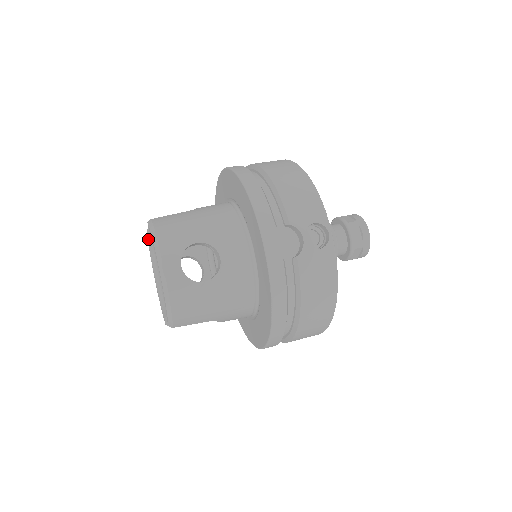
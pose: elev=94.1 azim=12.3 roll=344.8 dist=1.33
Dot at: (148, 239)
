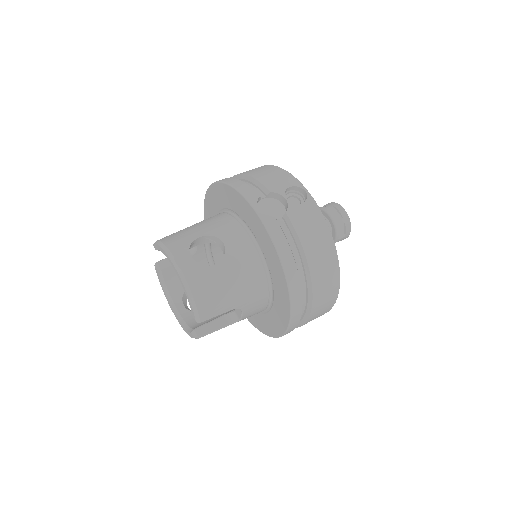
Dot at: (158, 273)
